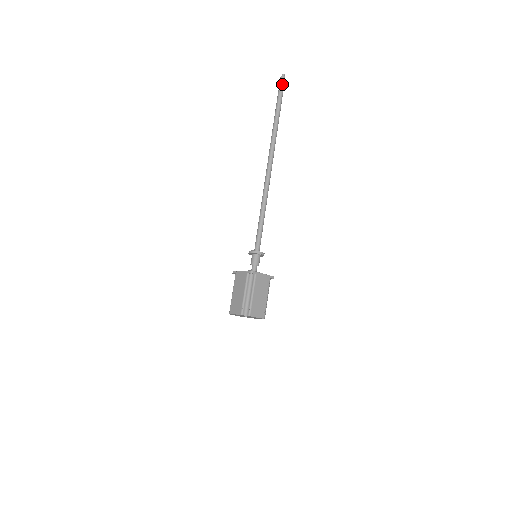
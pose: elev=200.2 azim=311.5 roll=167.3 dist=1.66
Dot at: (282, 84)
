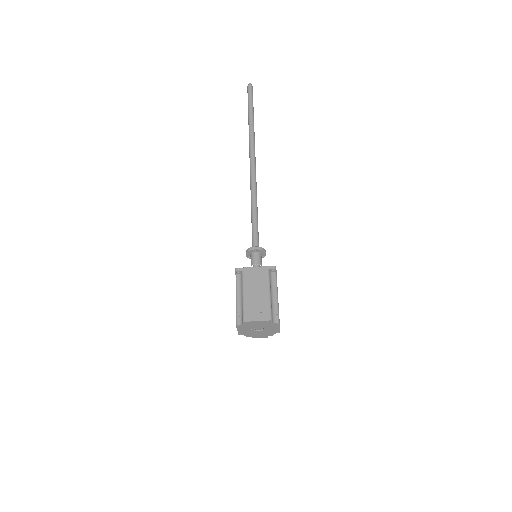
Dot at: (248, 92)
